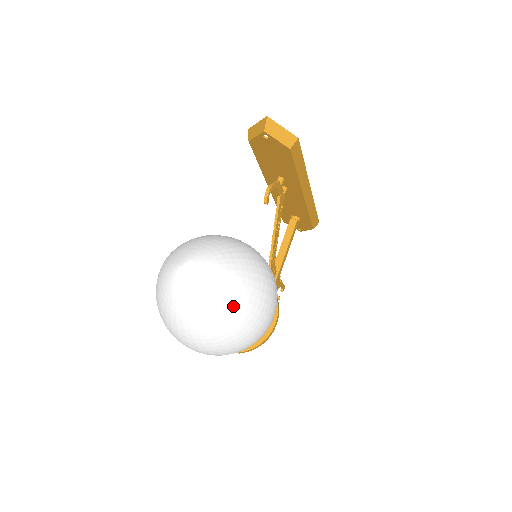
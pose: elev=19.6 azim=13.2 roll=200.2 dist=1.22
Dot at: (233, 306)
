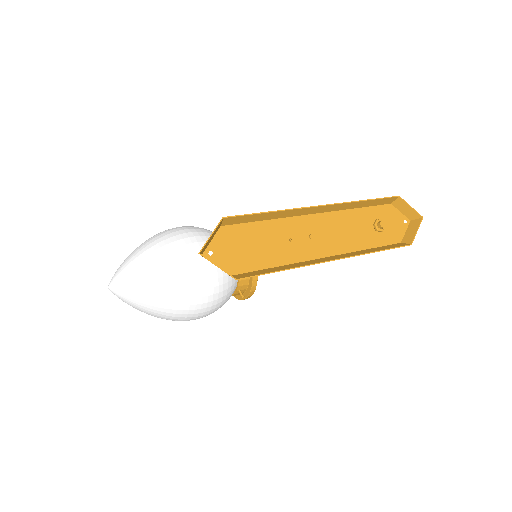
Dot at: occluded
